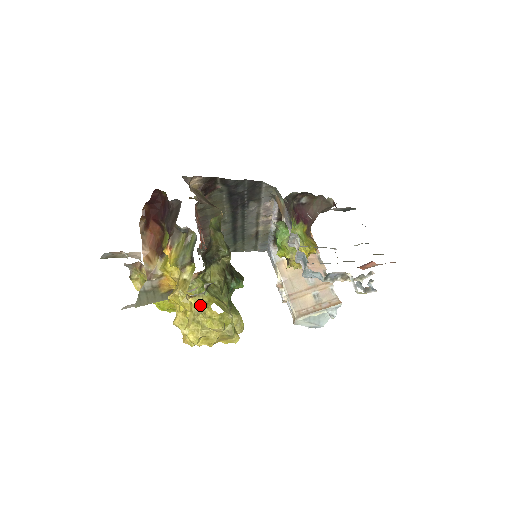
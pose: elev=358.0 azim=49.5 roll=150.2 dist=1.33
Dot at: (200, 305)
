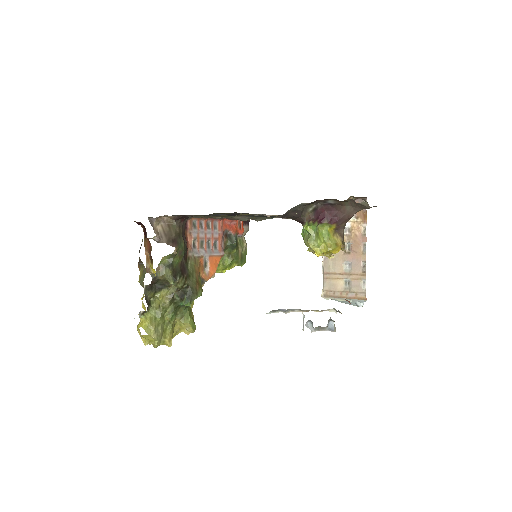
Dot at: occluded
